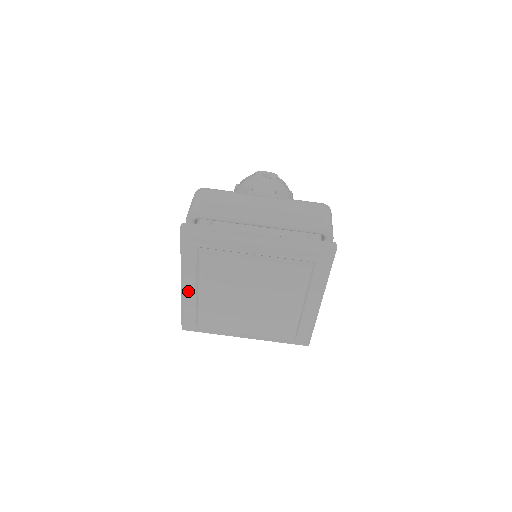
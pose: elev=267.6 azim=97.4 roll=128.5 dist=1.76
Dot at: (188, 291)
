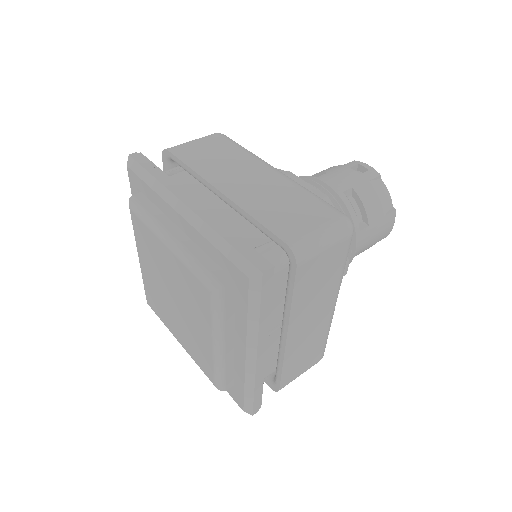
Dot at: occluded
